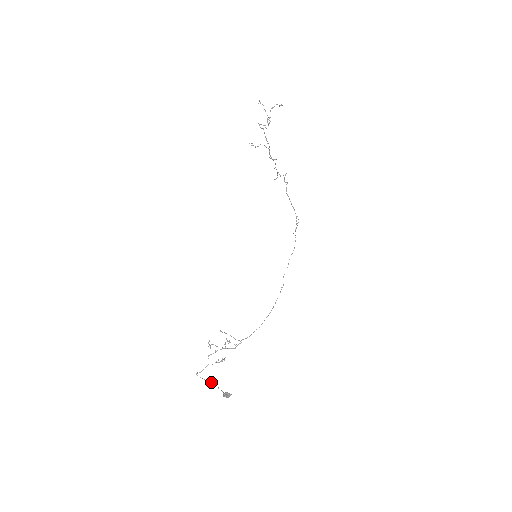
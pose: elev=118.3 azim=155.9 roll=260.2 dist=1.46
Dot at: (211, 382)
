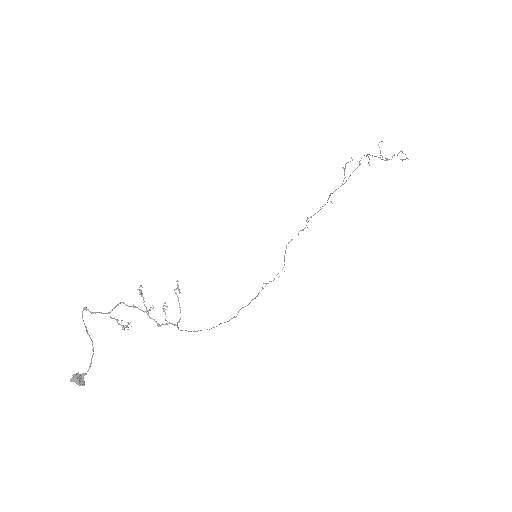
Dot at: occluded
